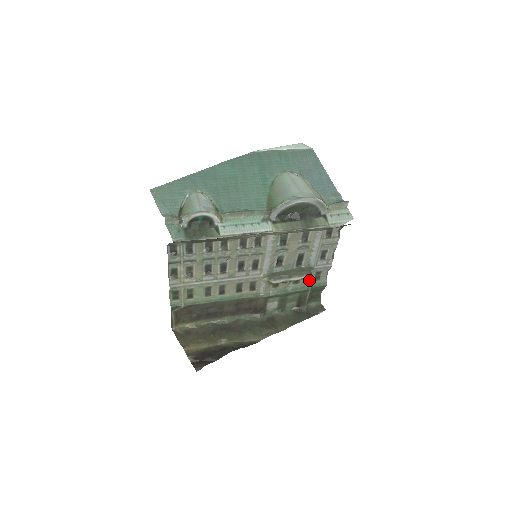
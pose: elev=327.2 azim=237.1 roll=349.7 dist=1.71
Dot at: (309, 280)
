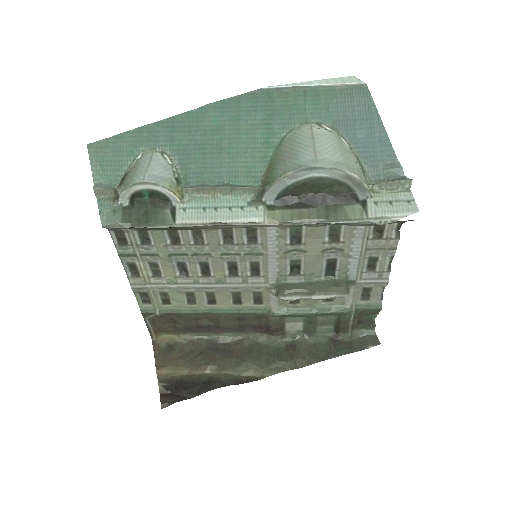
Dot at: (351, 298)
